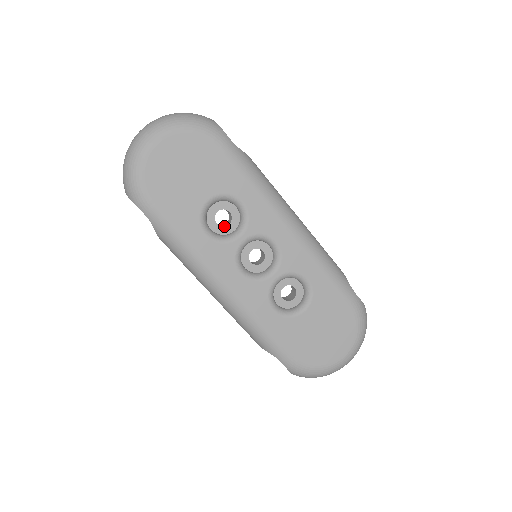
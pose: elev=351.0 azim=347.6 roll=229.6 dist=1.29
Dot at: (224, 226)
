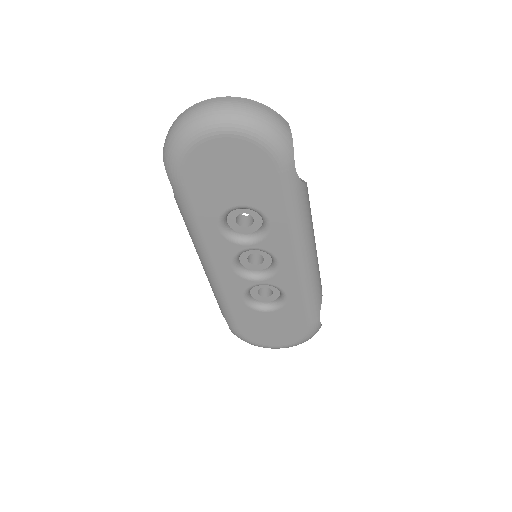
Dot at: (241, 226)
